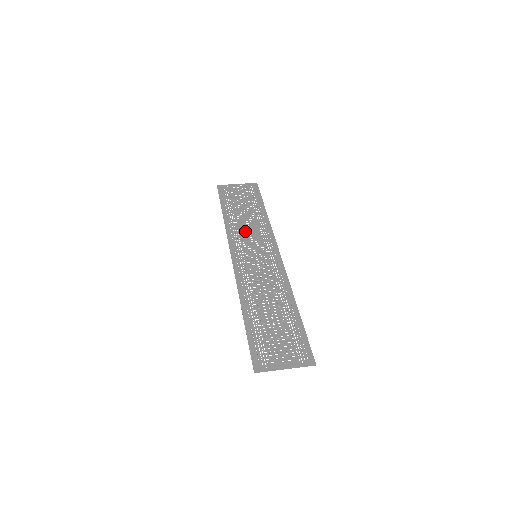
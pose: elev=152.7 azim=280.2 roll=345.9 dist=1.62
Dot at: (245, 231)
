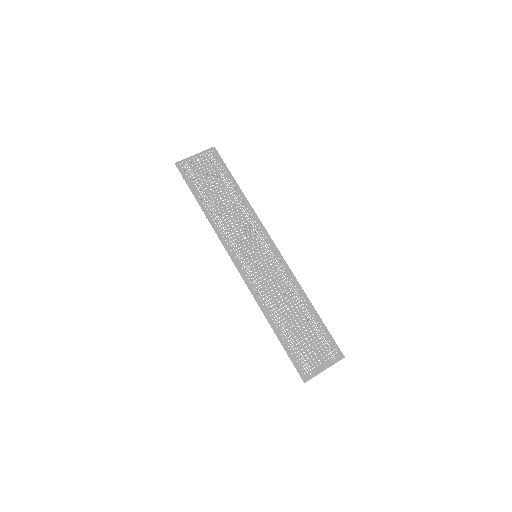
Dot at: occluded
